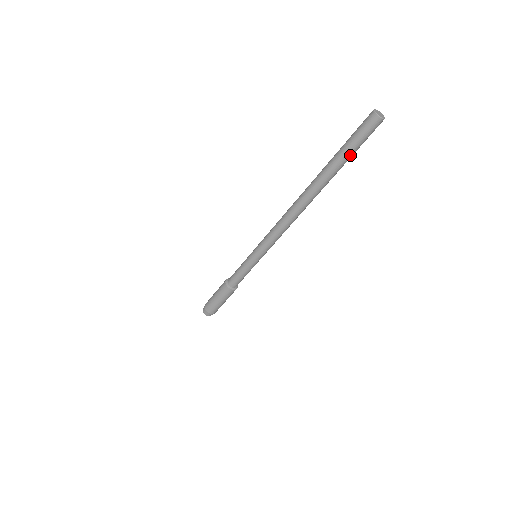
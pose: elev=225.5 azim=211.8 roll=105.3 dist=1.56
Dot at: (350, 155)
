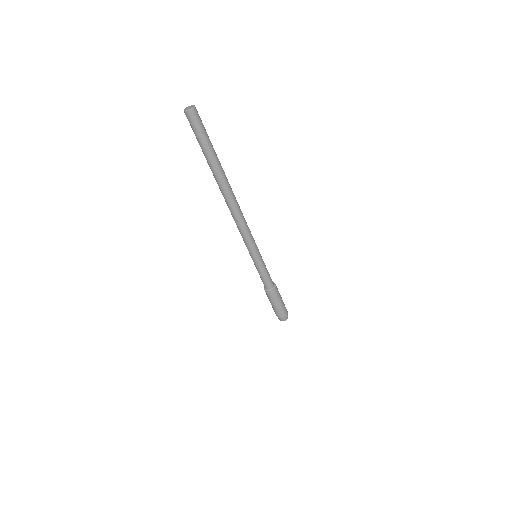
Dot at: (206, 147)
